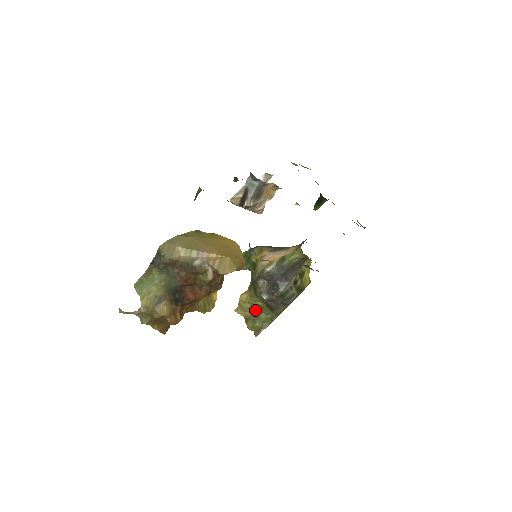
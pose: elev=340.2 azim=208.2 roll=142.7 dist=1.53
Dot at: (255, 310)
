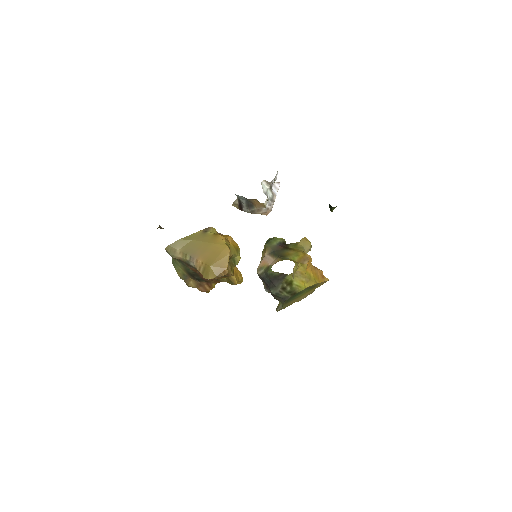
Dot at: occluded
